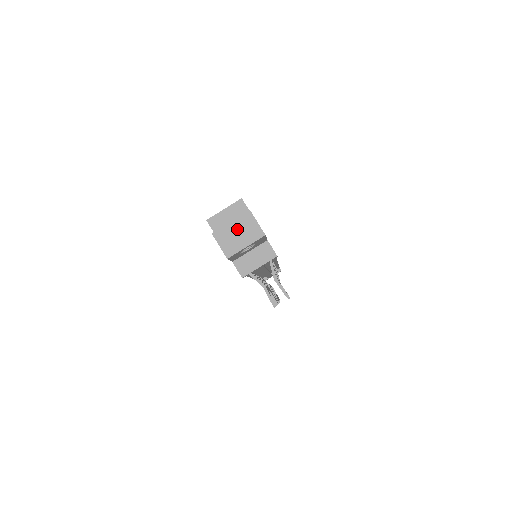
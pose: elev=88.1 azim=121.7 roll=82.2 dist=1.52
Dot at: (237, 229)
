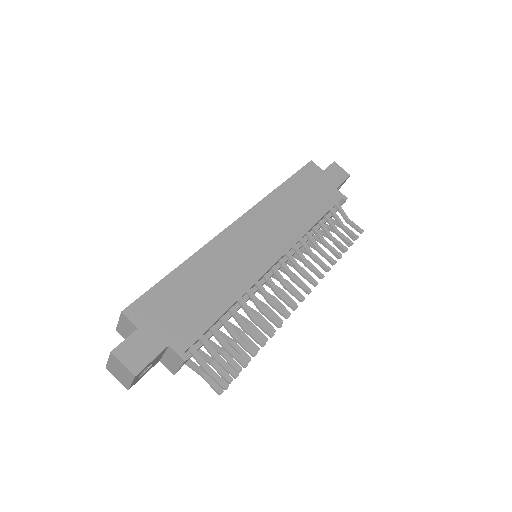
Dot at: (116, 368)
